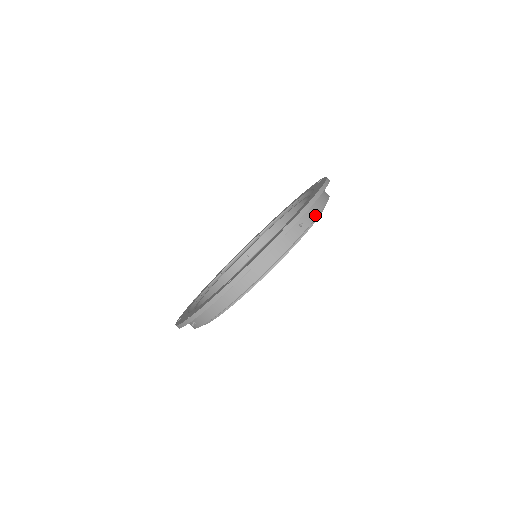
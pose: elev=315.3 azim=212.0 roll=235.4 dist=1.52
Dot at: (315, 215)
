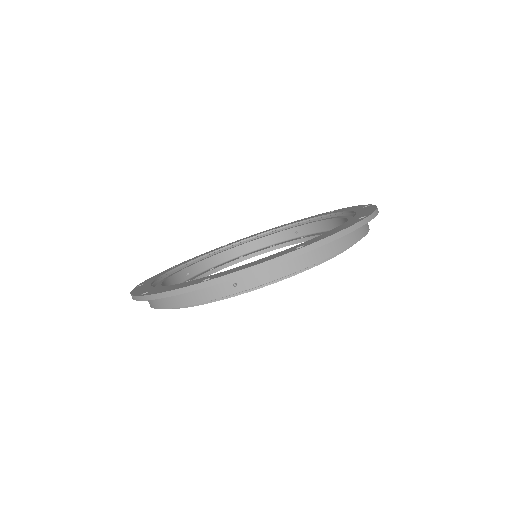
Dot at: (267, 280)
